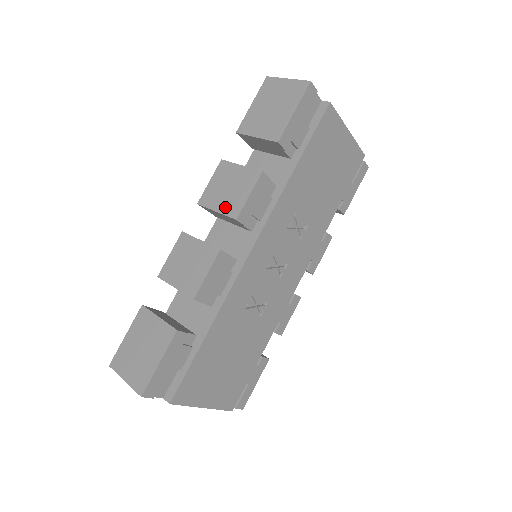
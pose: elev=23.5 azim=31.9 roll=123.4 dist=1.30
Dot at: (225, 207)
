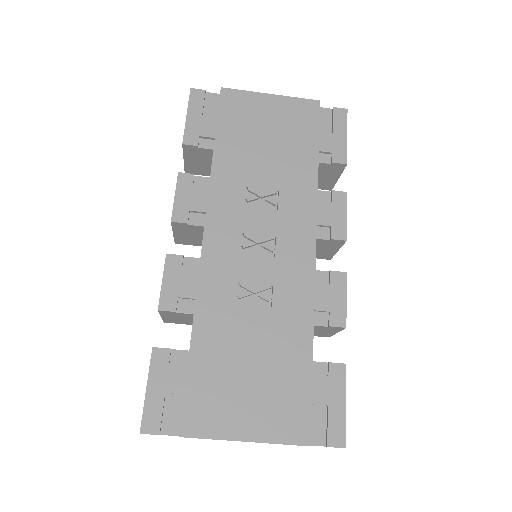
Dot at: occluded
